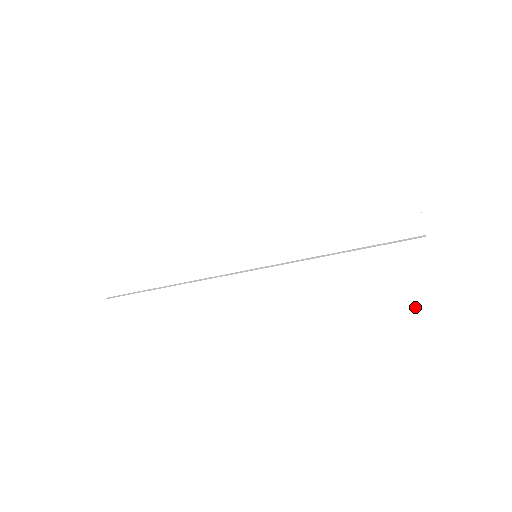
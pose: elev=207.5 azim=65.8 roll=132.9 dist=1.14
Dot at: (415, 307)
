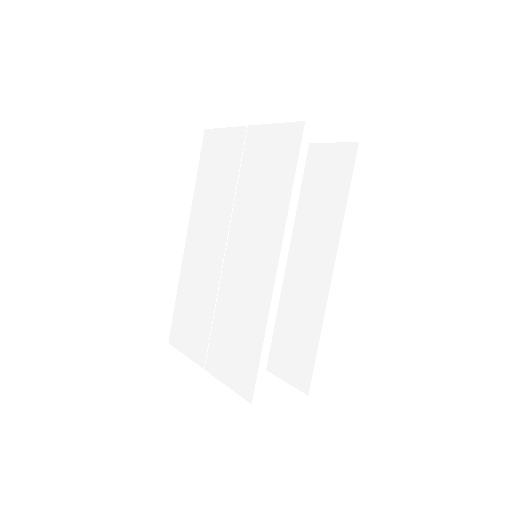
Dot at: (274, 140)
